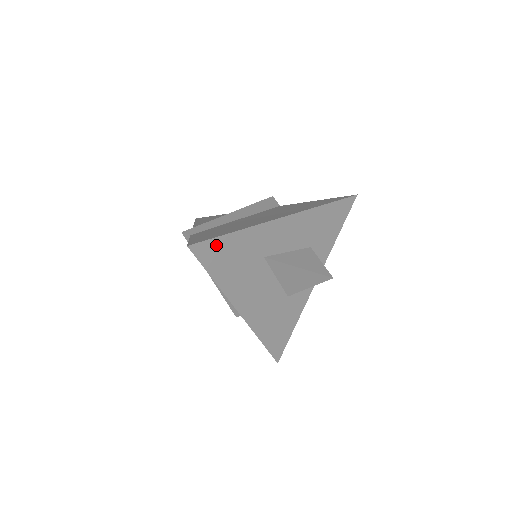
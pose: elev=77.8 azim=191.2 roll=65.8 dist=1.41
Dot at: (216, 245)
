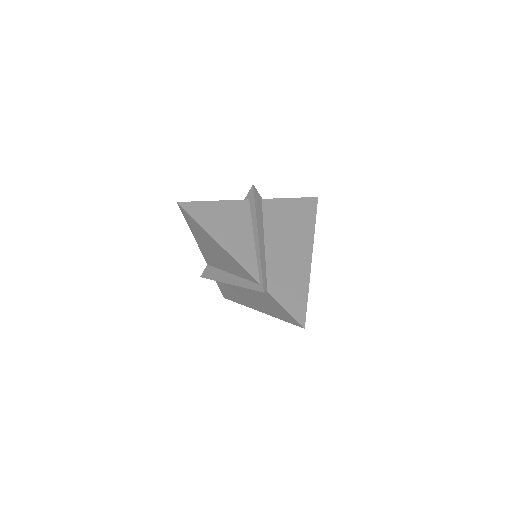
Dot at: occluded
